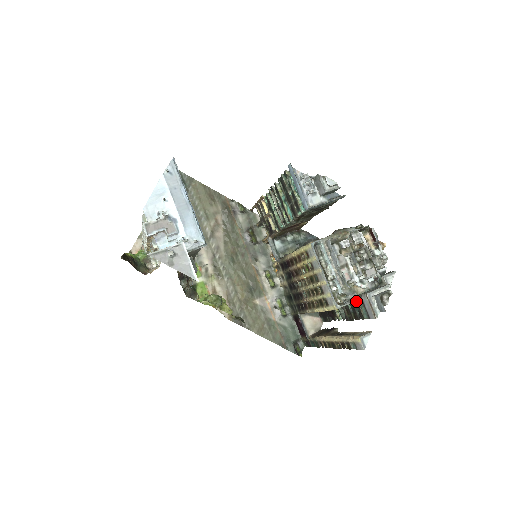
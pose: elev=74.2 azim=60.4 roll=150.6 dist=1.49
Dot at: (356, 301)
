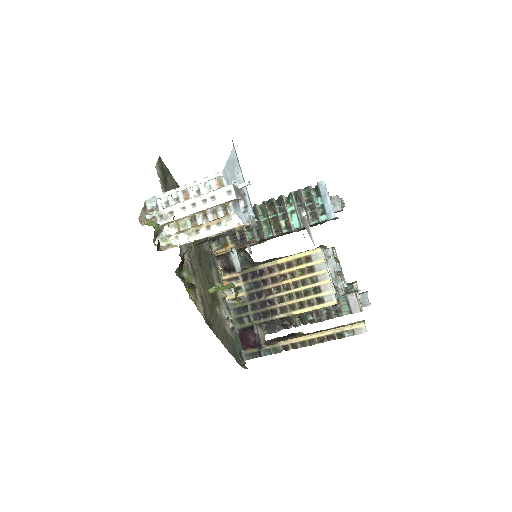
Dot at: occluded
